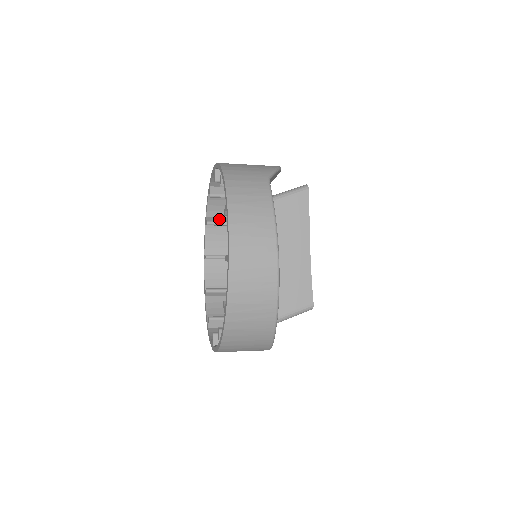
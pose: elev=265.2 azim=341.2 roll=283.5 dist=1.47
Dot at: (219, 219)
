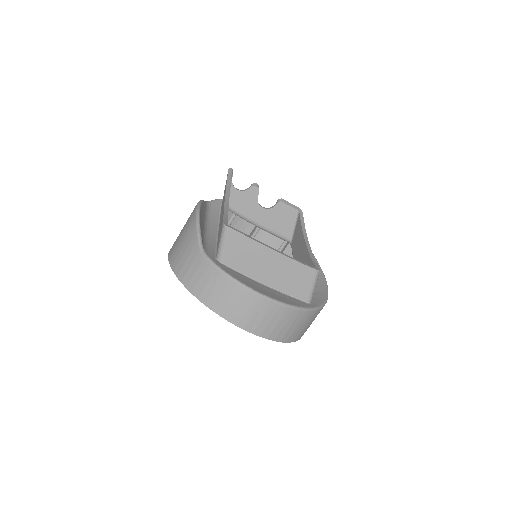
Dot at: occluded
